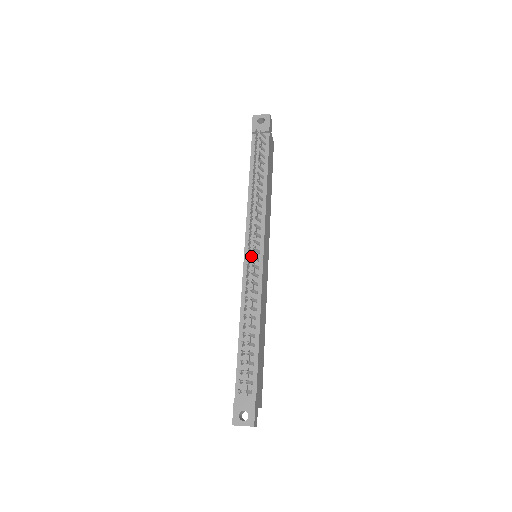
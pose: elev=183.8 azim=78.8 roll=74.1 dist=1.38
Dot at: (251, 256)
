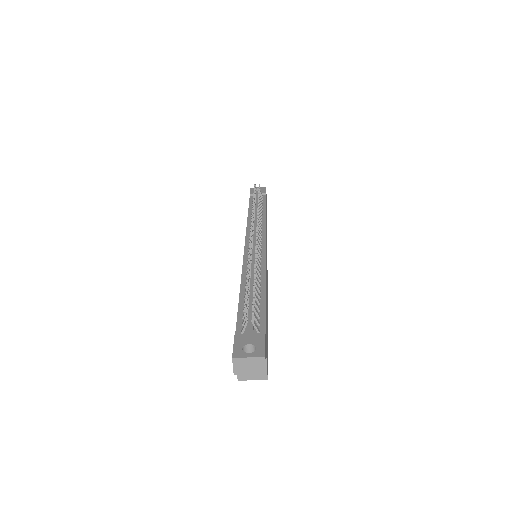
Dot at: (253, 244)
